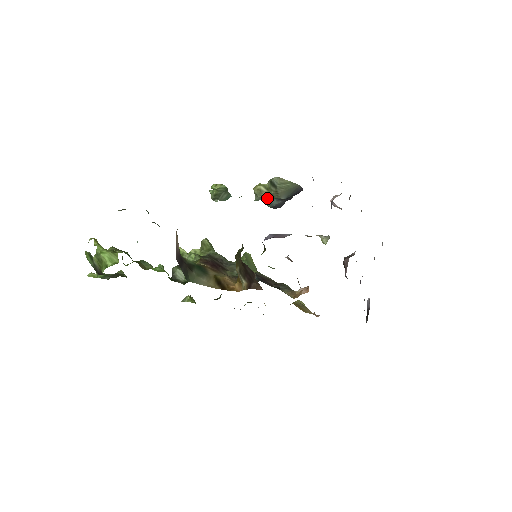
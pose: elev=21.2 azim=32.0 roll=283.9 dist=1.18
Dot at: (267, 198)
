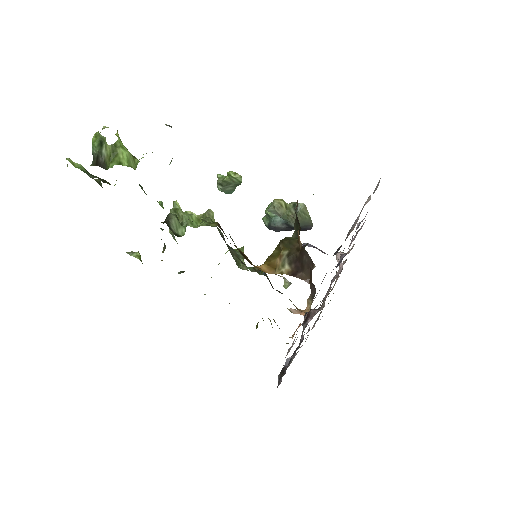
Dot at: (280, 215)
